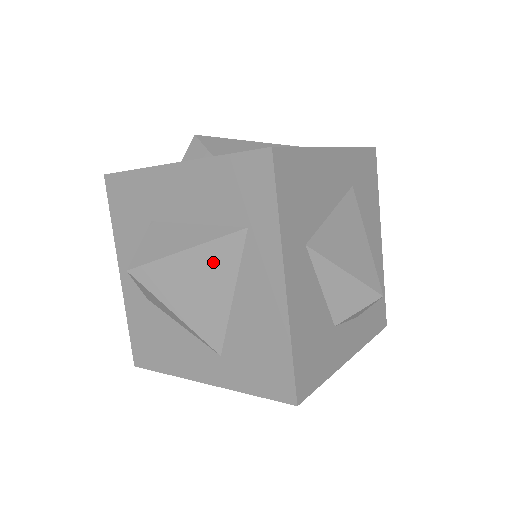
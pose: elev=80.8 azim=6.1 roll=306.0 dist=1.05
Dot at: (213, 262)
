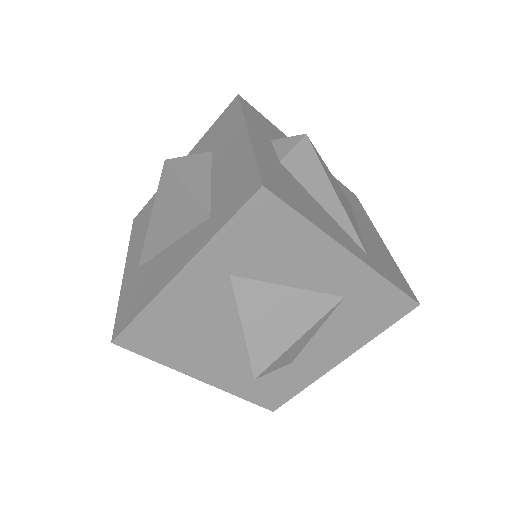
Dot at: (185, 212)
